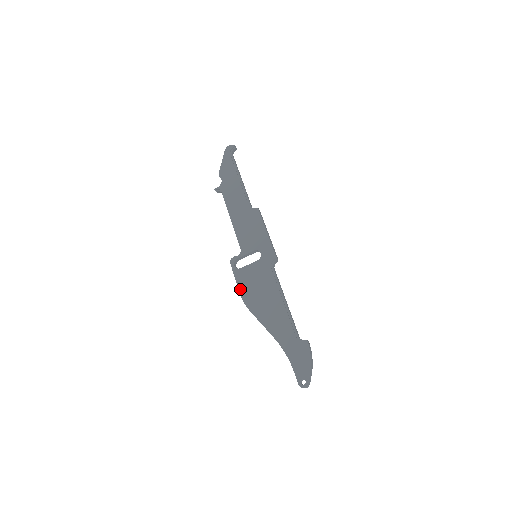
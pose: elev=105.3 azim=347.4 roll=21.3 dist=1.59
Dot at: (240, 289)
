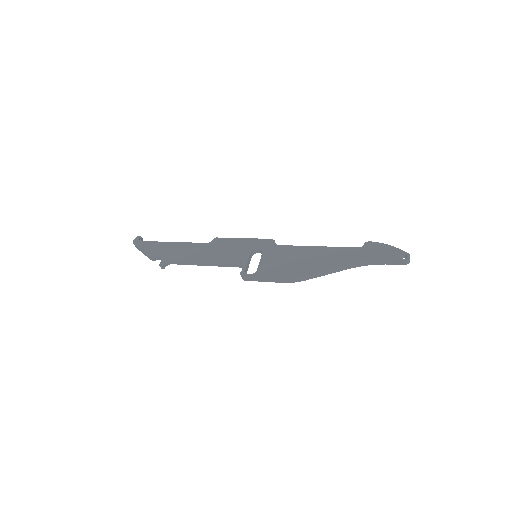
Dot at: (277, 277)
